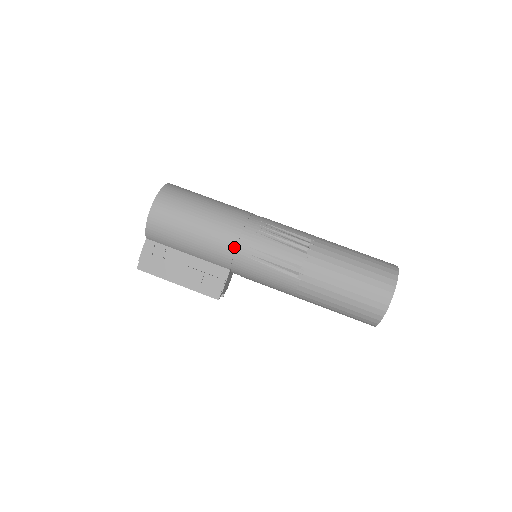
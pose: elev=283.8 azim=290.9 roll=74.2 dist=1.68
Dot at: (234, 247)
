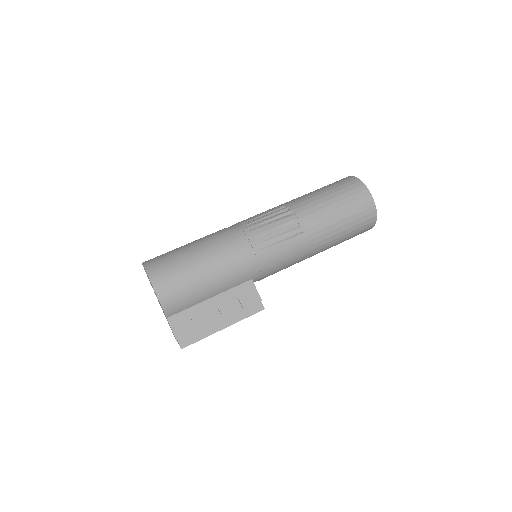
Dot at: (243, 256)
